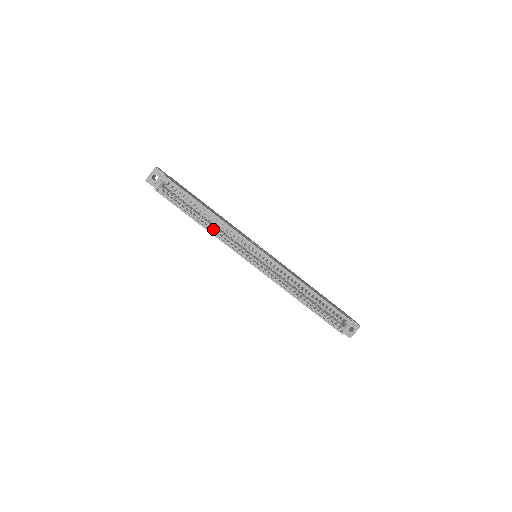
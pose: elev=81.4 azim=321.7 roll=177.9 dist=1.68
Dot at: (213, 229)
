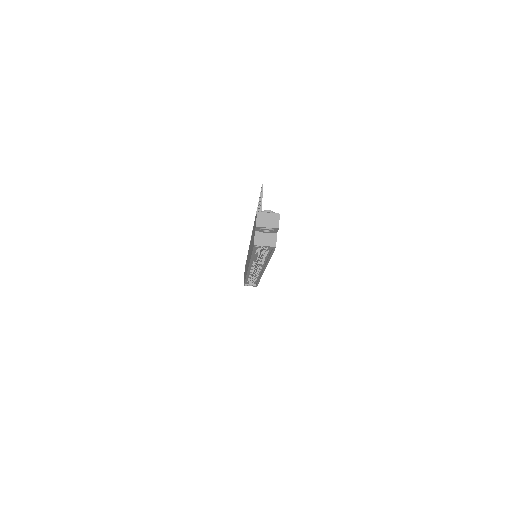
Dot at: occluded
